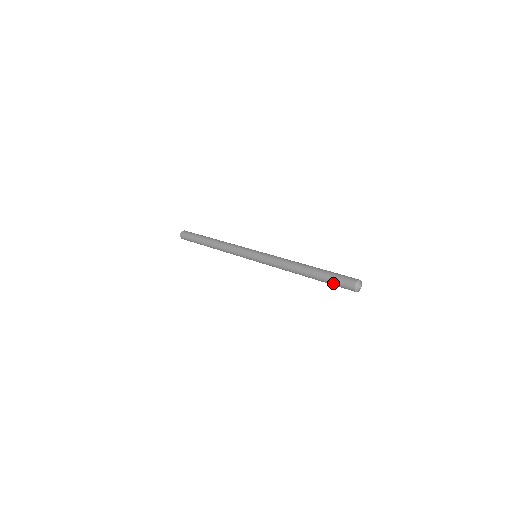
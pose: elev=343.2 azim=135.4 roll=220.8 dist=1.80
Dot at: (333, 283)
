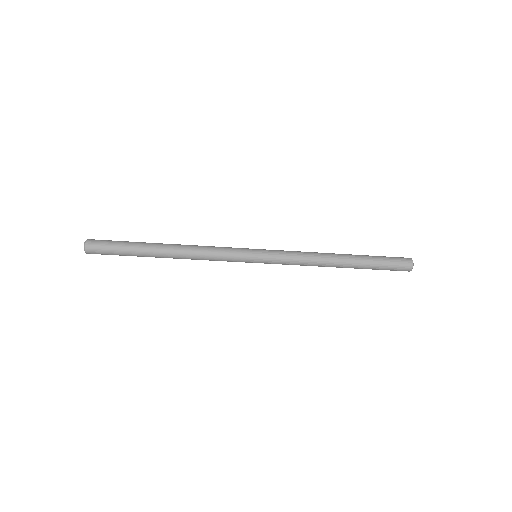
Dot at: (386, 261)
